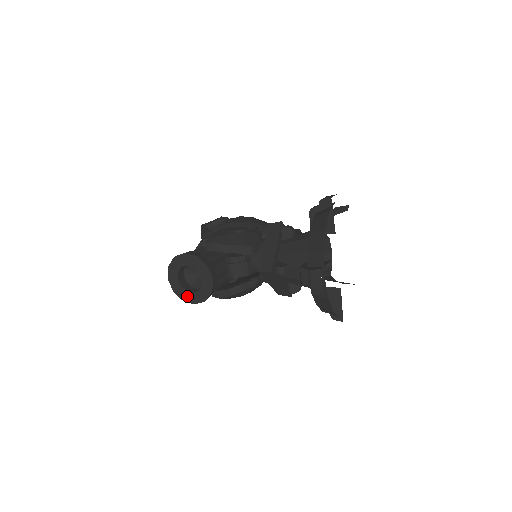
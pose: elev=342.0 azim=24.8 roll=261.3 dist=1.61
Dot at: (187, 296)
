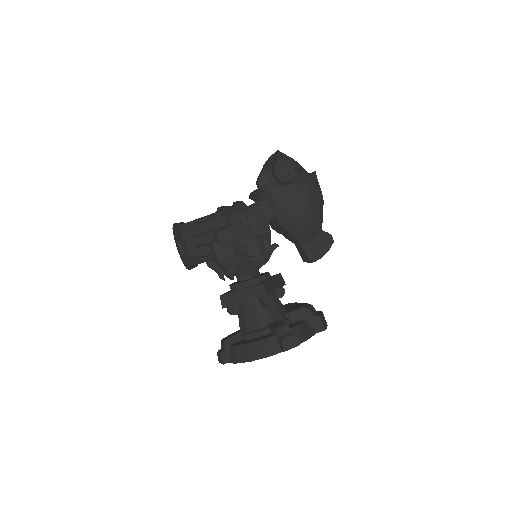
Dot at: (176, 243)
